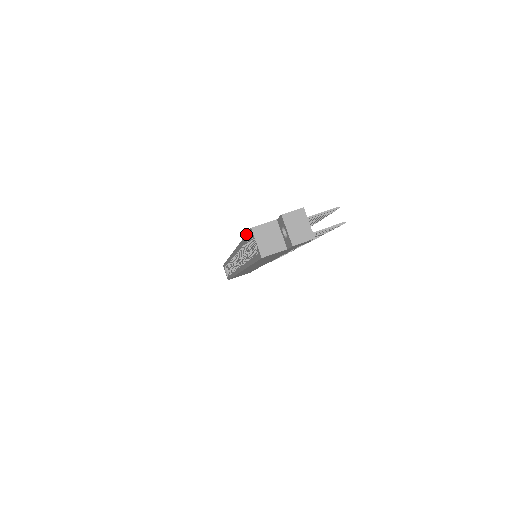
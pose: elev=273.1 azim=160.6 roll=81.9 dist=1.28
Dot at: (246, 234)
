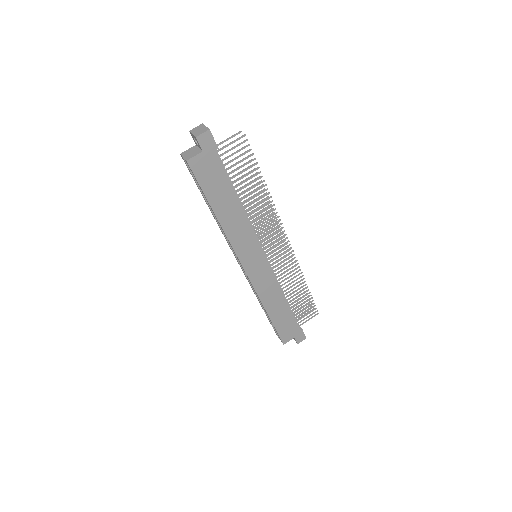
Dot at: (192, 176)
